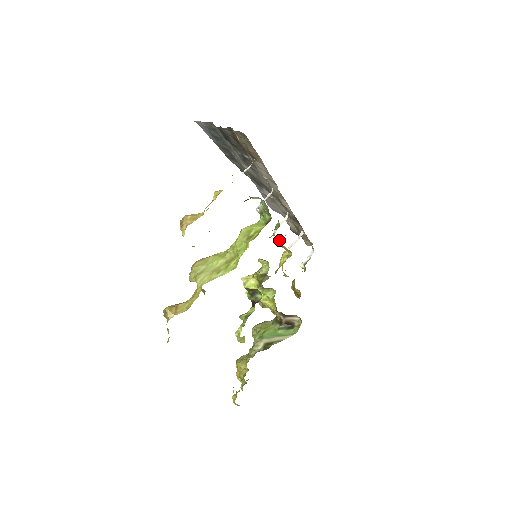
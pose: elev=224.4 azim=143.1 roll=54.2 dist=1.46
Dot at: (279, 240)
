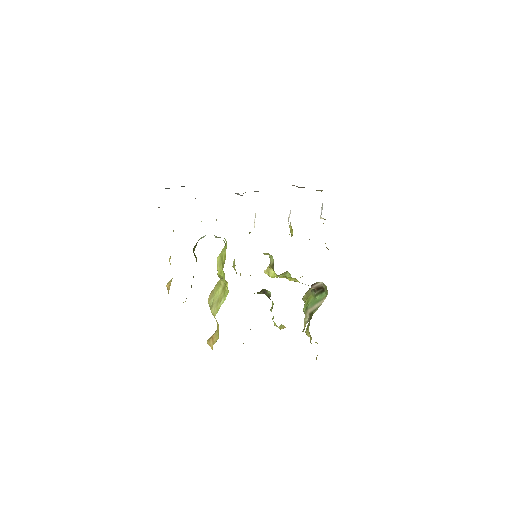
Dot at: occluded
